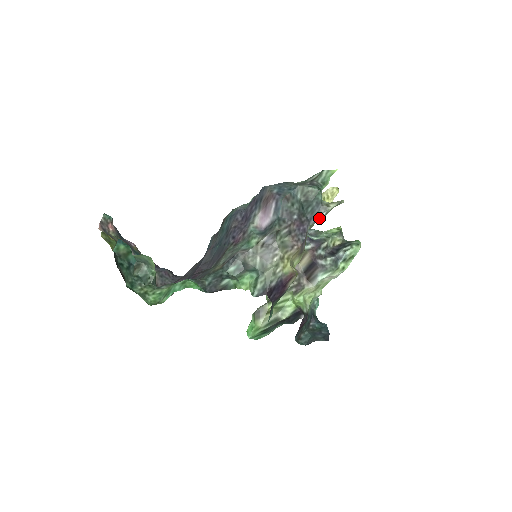
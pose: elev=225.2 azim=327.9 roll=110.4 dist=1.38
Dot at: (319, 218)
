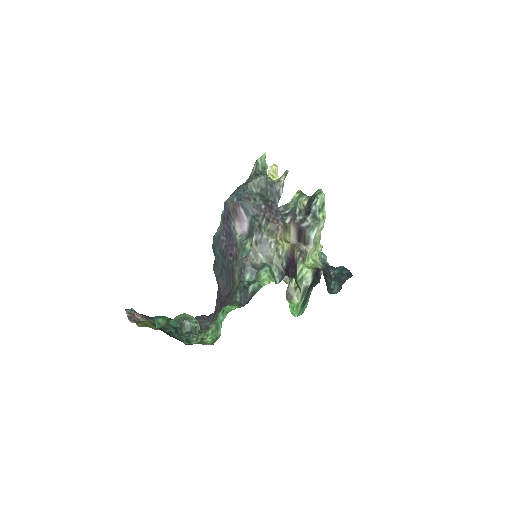
Dot at: (280, 195)
